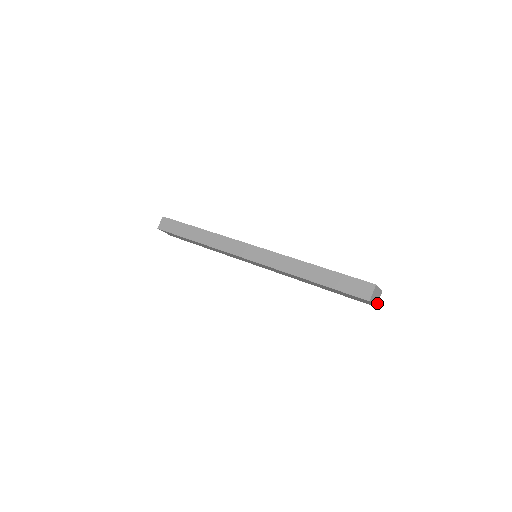
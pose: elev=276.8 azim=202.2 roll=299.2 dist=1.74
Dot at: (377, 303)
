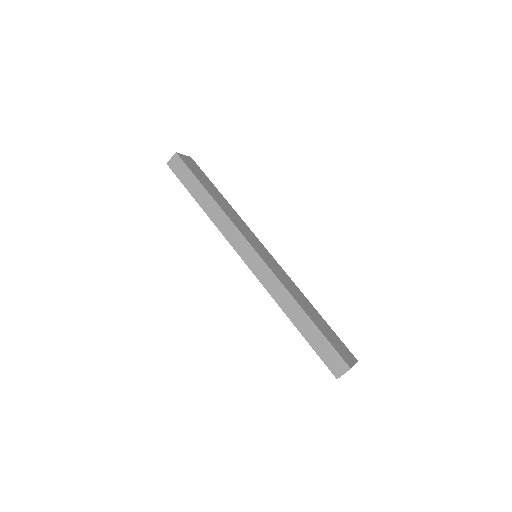
Dot at: occluded
